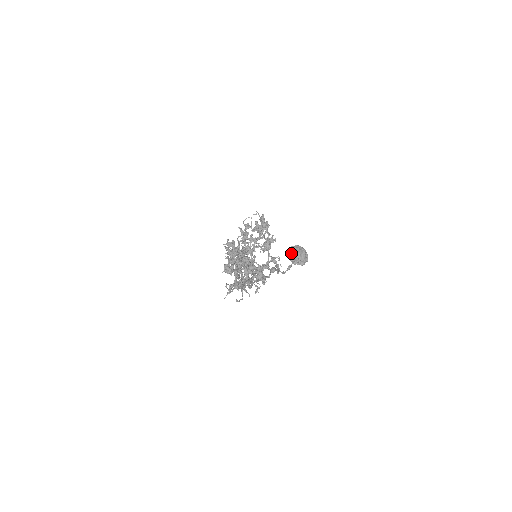
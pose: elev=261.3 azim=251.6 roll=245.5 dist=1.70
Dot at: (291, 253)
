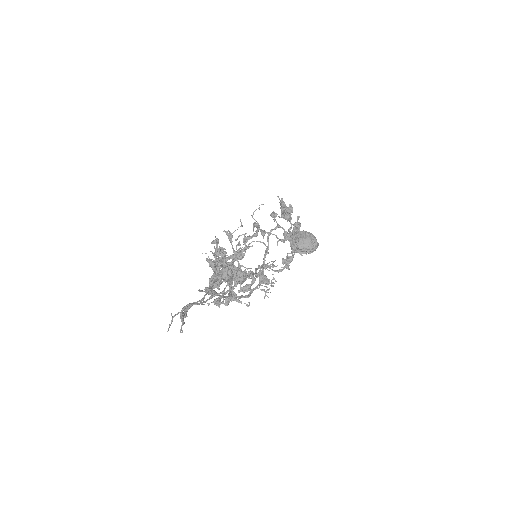
Dot at: (293, 243)
